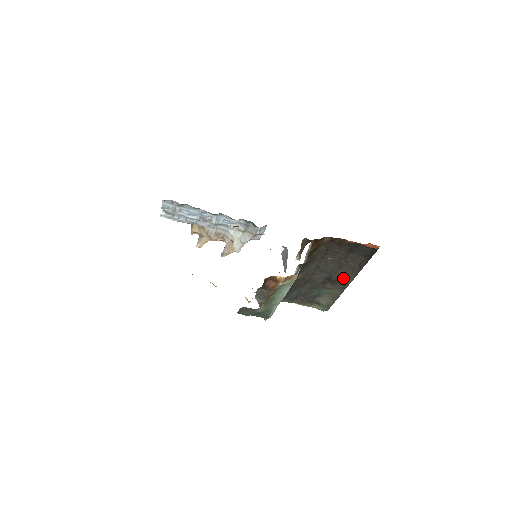
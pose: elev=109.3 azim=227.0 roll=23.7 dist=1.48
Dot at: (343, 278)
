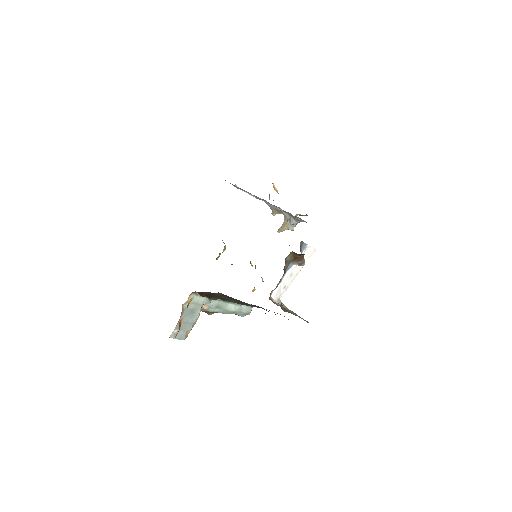
Dot at: occluded
